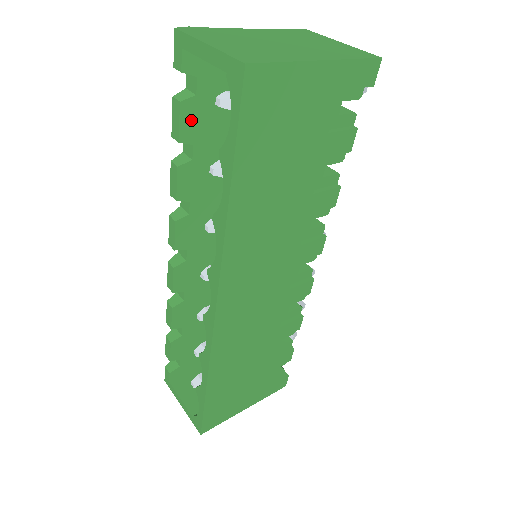
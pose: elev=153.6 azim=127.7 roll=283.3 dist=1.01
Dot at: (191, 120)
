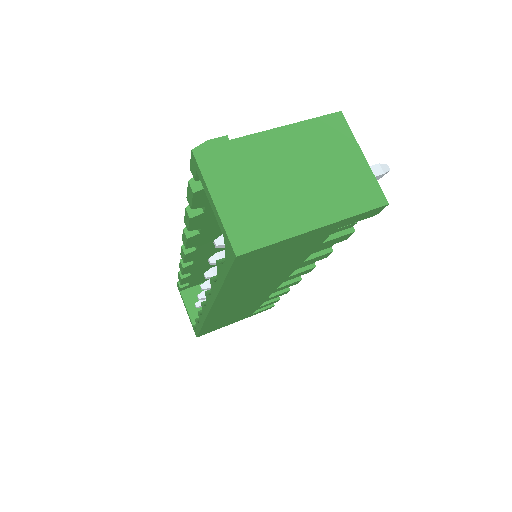
Dot at: (204, 197)
